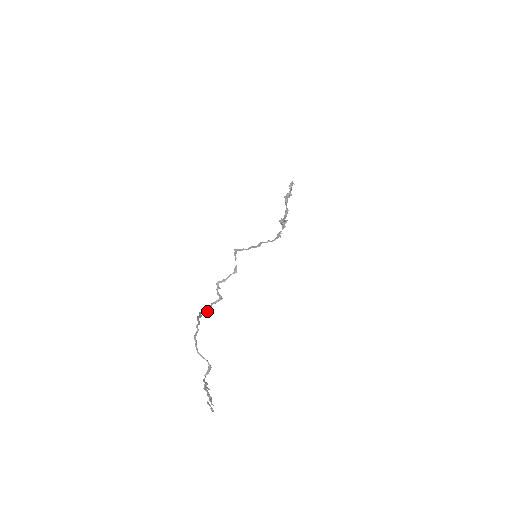
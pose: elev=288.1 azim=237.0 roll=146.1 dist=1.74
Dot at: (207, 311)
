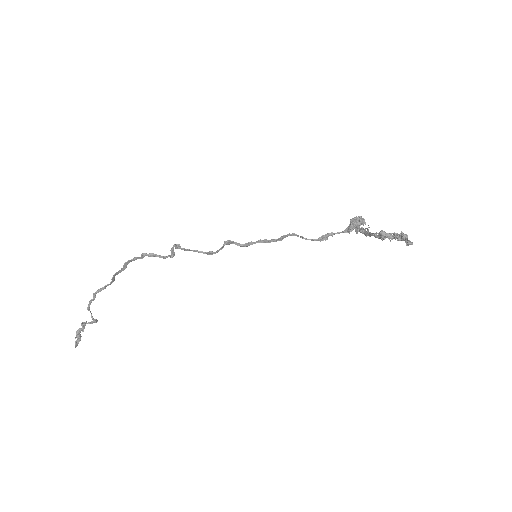
Dot at: (142, 258)
